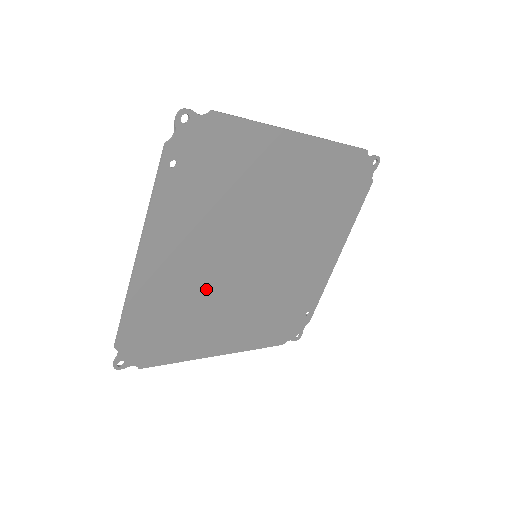
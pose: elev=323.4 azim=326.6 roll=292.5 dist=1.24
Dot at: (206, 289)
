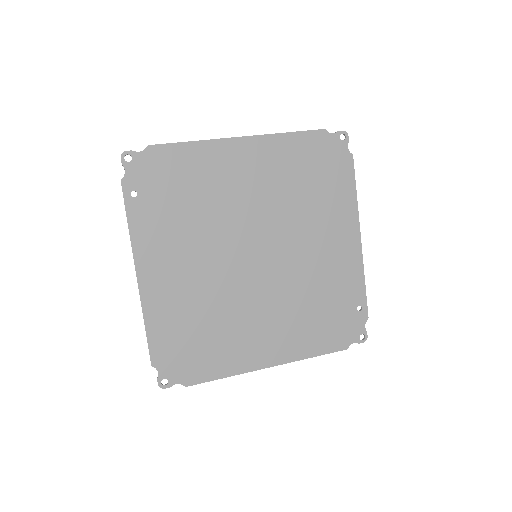
Dot at: (218, 297)
